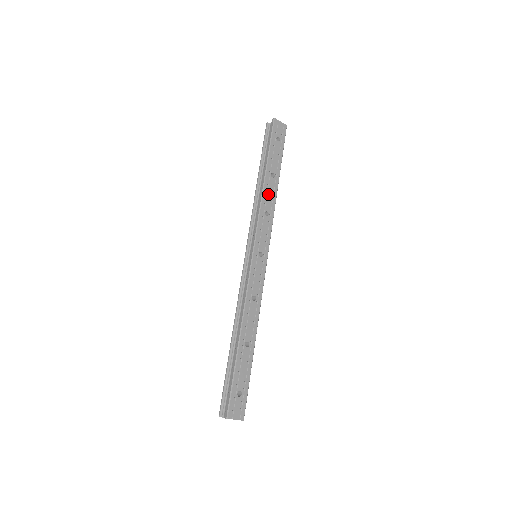
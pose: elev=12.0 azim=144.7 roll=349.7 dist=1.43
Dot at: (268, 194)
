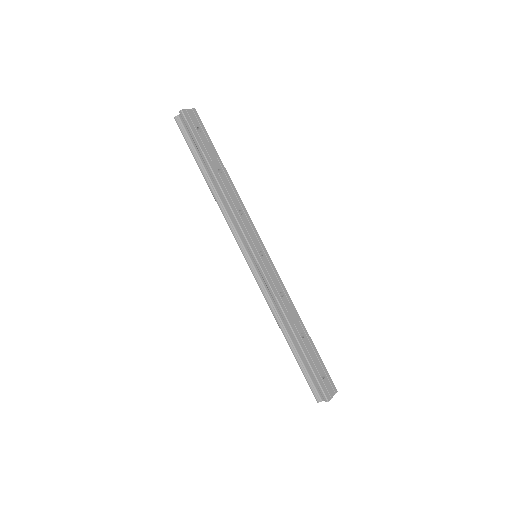
Dot at: (229, 193)
